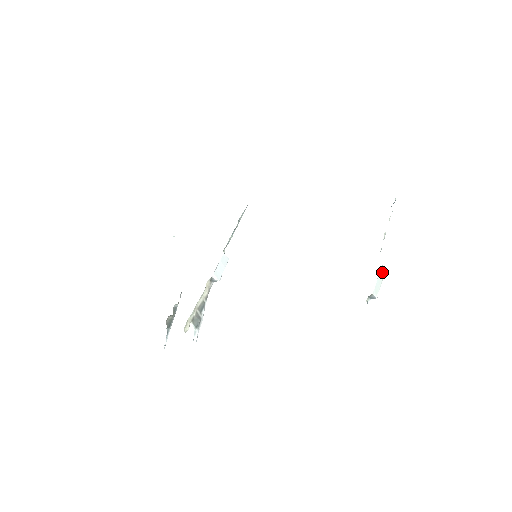
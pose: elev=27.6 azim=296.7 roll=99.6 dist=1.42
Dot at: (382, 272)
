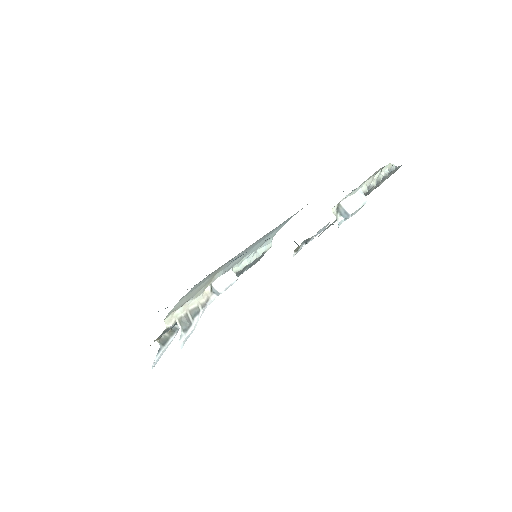
Dot at: (361, 197)
